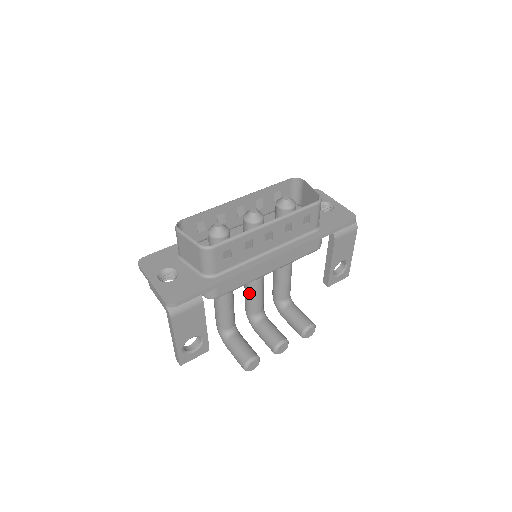
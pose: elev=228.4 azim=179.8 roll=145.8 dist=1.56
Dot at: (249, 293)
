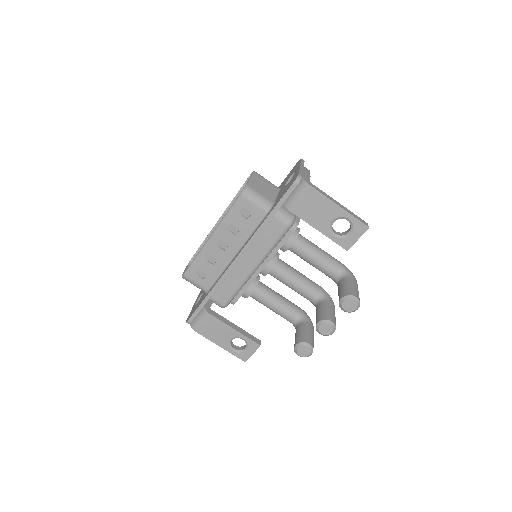
Dot at: (286, 285)
